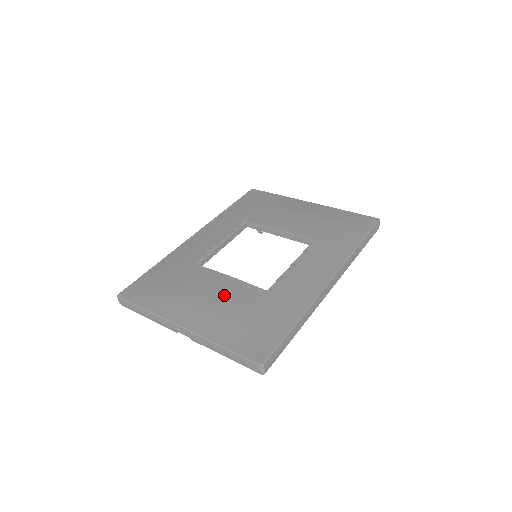
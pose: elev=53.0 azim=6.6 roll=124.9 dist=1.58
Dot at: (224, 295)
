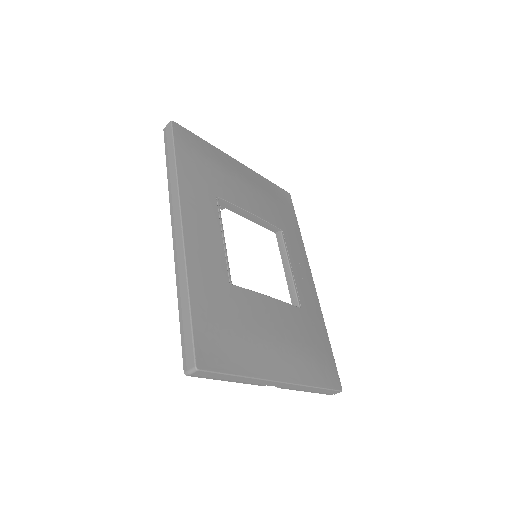
Dot at: (285, 326)
